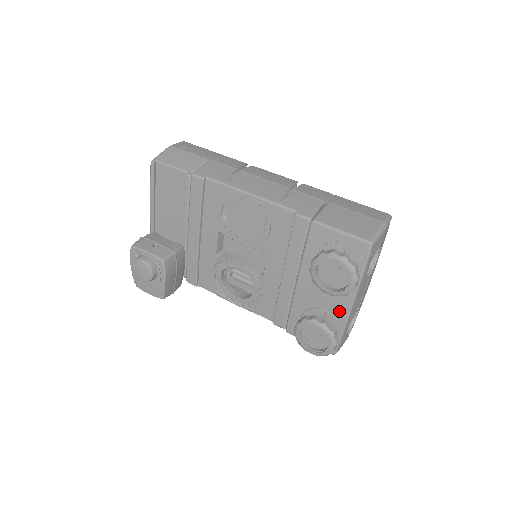
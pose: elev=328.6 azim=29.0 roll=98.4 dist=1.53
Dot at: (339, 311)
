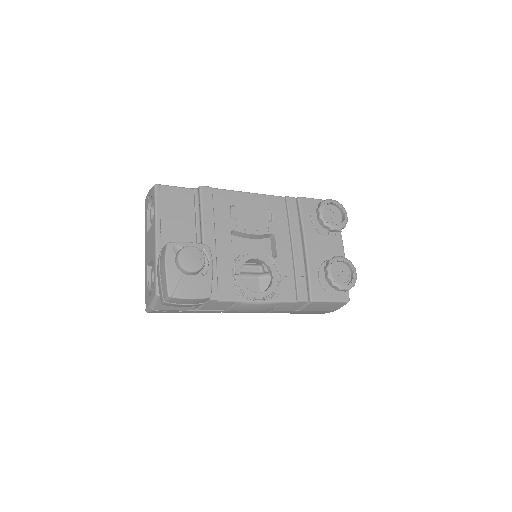
Dot at: occluded
